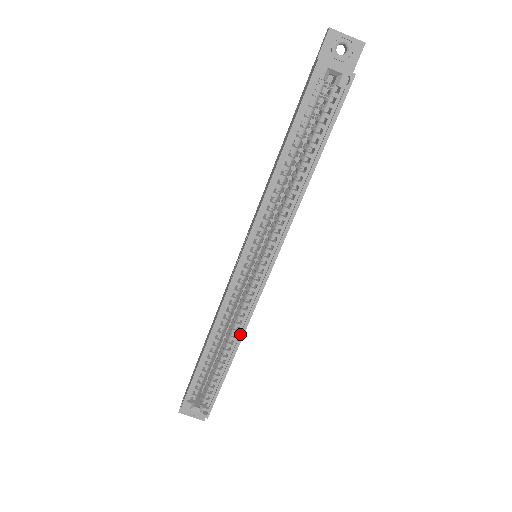
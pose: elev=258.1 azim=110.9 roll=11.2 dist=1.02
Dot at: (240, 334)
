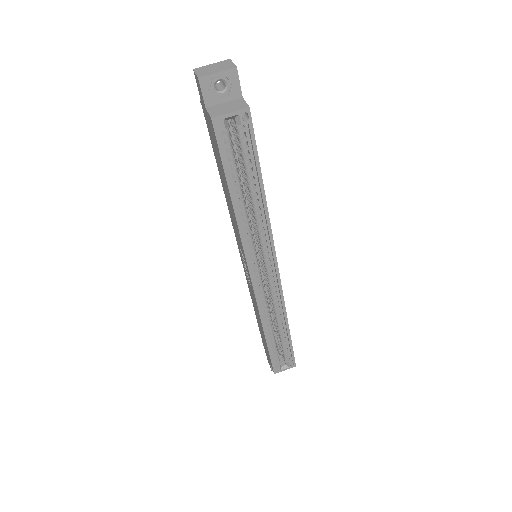
Dot at: (283, 314)
